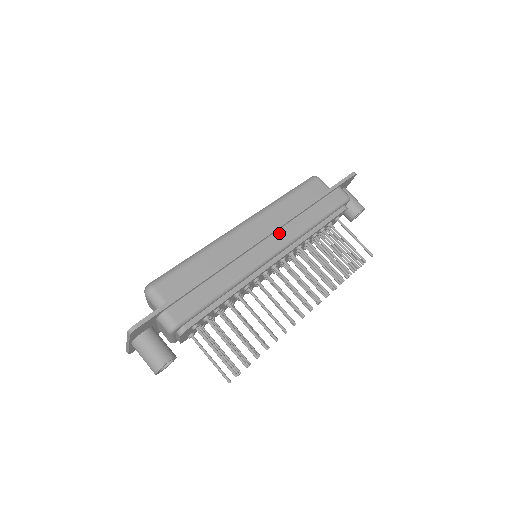
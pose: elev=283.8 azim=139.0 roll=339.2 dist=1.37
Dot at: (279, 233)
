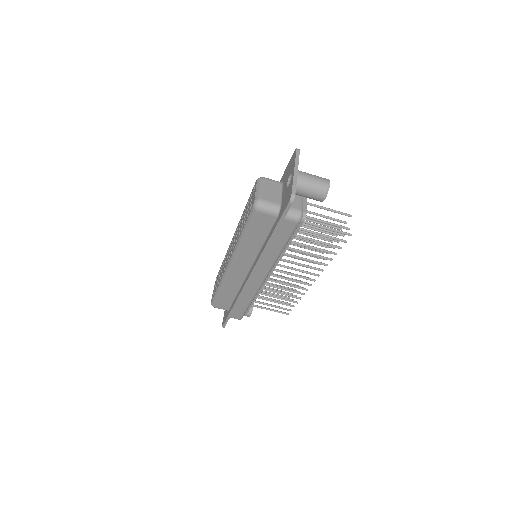
Dot at: (258, 270)
